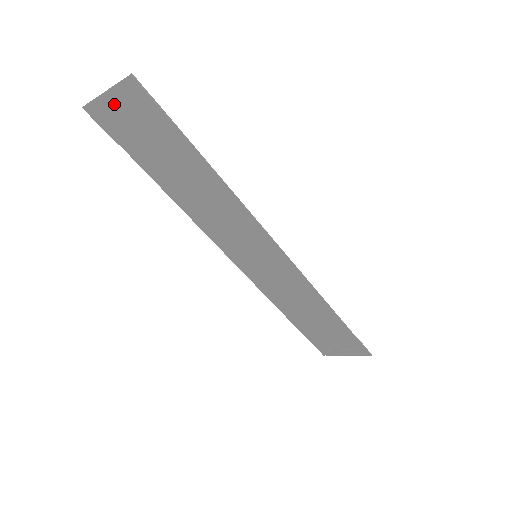
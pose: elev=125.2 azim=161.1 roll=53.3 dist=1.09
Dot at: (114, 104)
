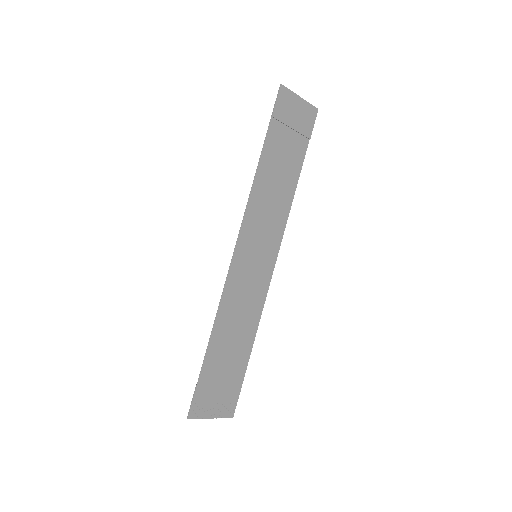
Dot at: (297, 105)
